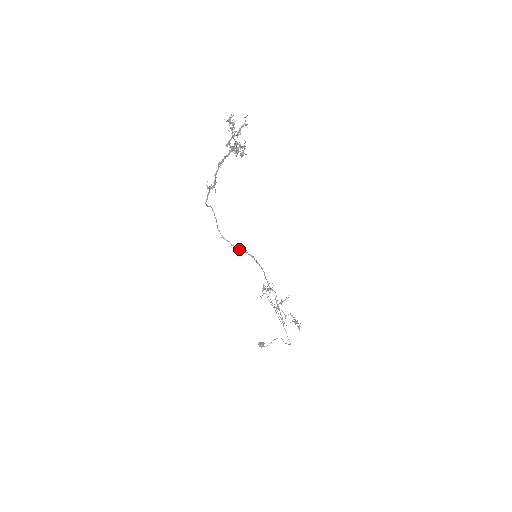
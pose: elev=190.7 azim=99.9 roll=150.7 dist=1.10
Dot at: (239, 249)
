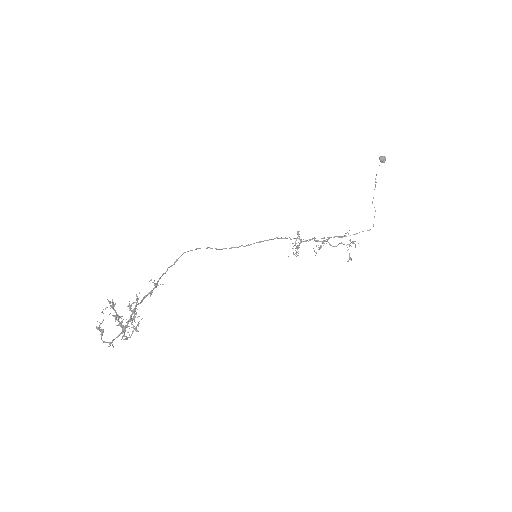
Dot at: (240, 246)
